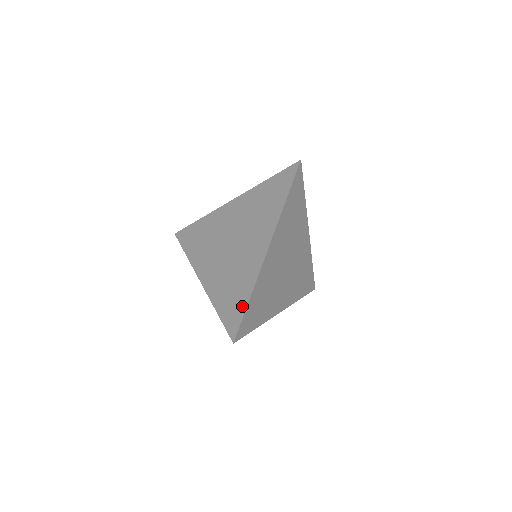
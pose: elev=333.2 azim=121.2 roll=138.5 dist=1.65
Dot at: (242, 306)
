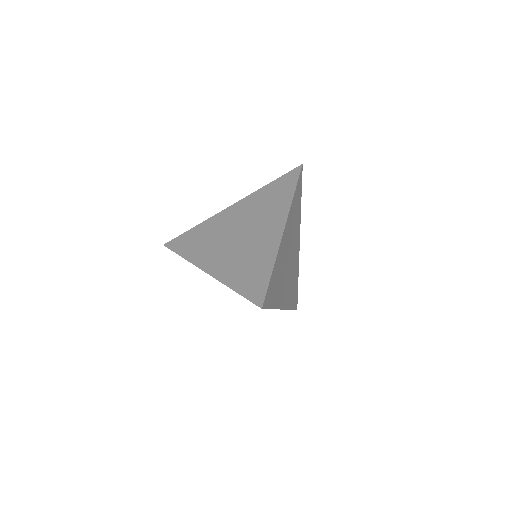
Dot at: (265, 277)
